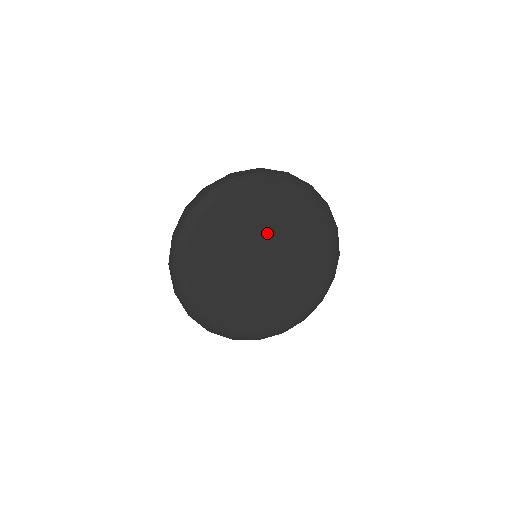
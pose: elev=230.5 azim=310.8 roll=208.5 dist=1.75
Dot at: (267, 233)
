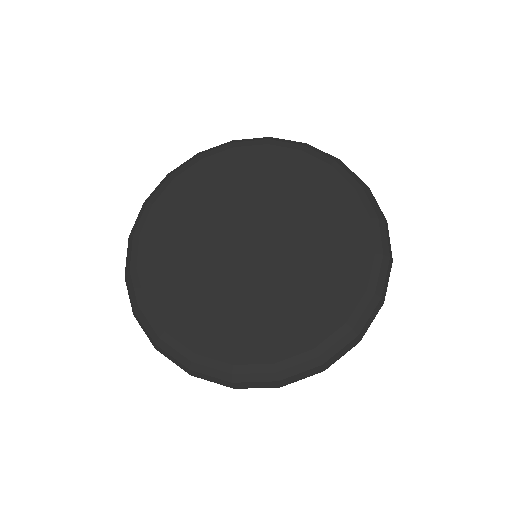
Dot at: (225, 214)
